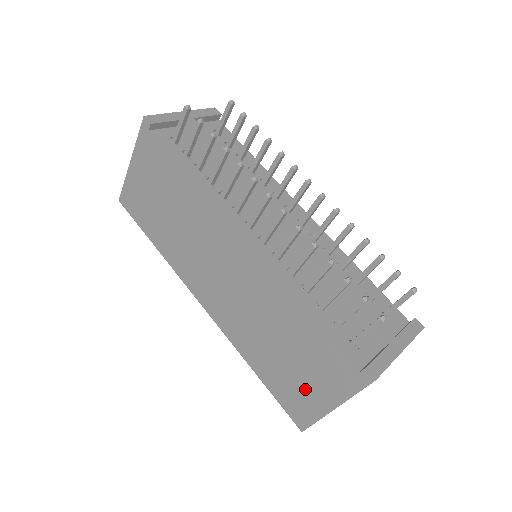
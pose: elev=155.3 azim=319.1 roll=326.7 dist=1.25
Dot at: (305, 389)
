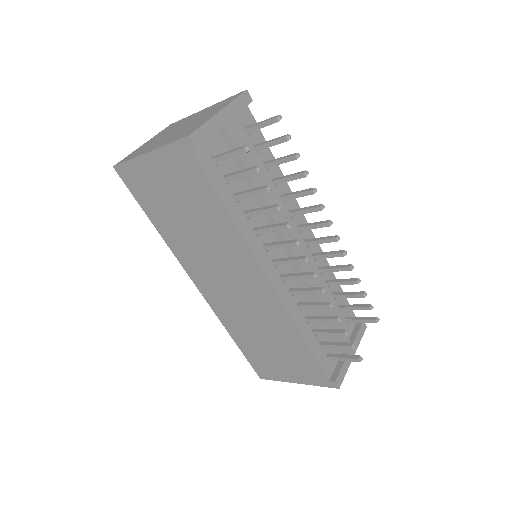
Dot at: (277, 367)
